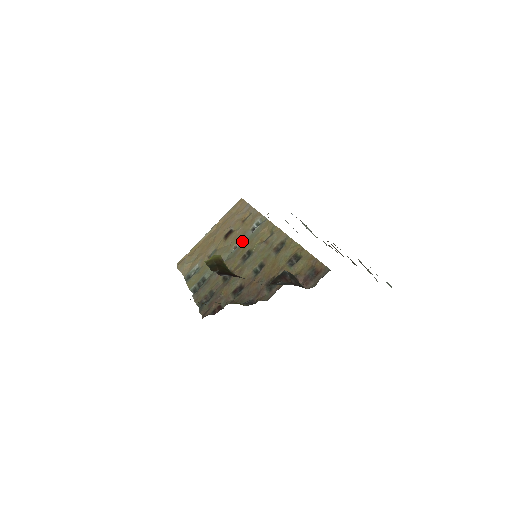
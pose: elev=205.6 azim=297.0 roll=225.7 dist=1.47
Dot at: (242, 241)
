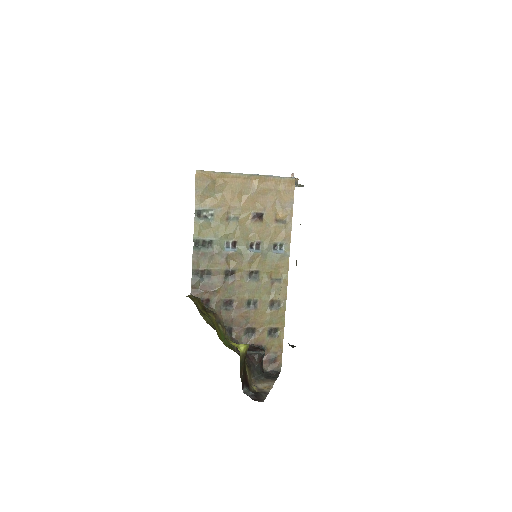
Dot at: (261, 246)
